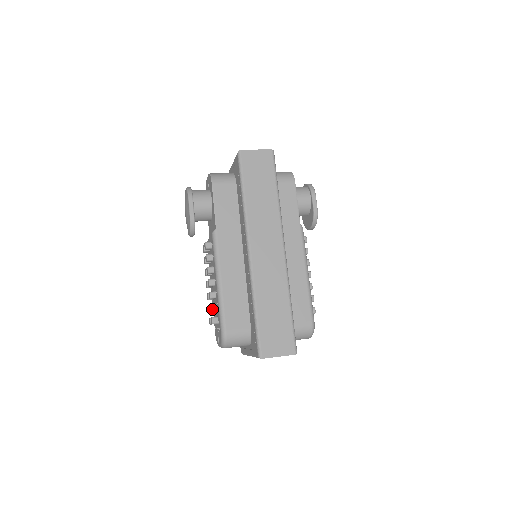
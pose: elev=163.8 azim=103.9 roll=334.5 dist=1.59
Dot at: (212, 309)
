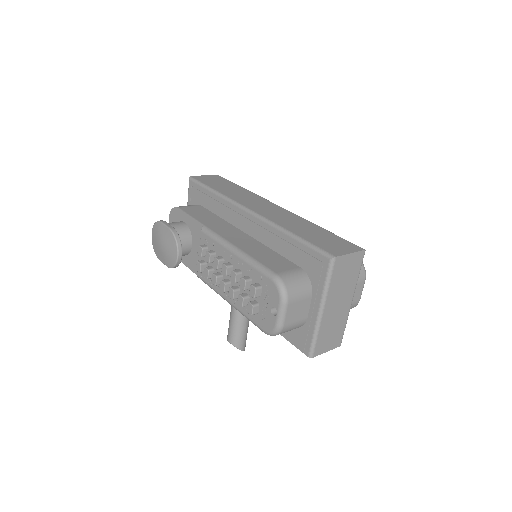
Dot at: (245, 279)
